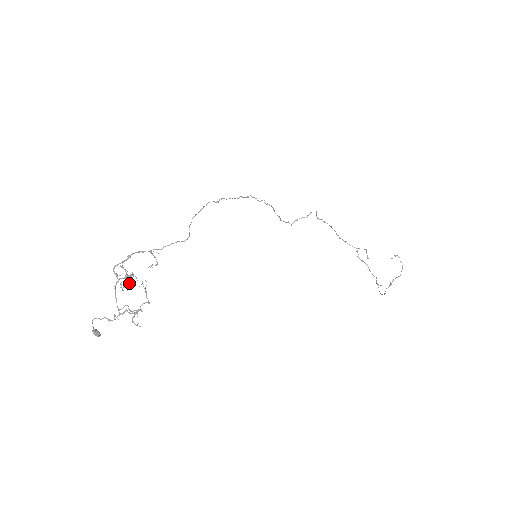
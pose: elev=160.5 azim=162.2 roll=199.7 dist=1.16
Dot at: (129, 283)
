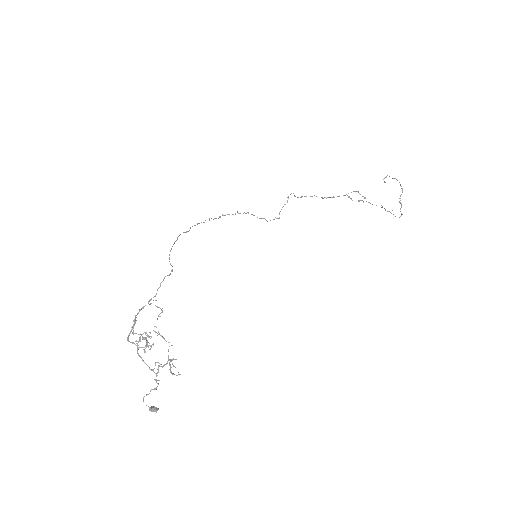
Dot at: (147, 342)
